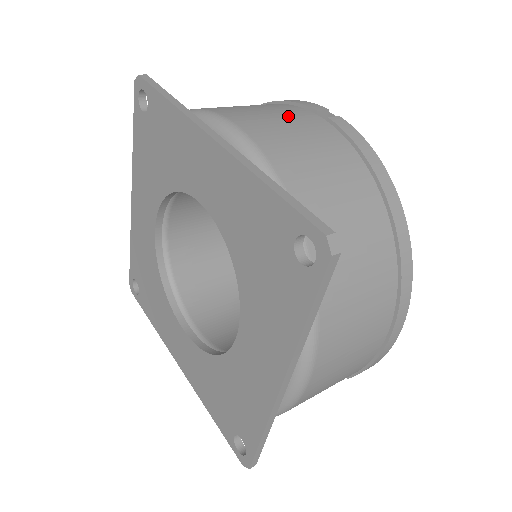
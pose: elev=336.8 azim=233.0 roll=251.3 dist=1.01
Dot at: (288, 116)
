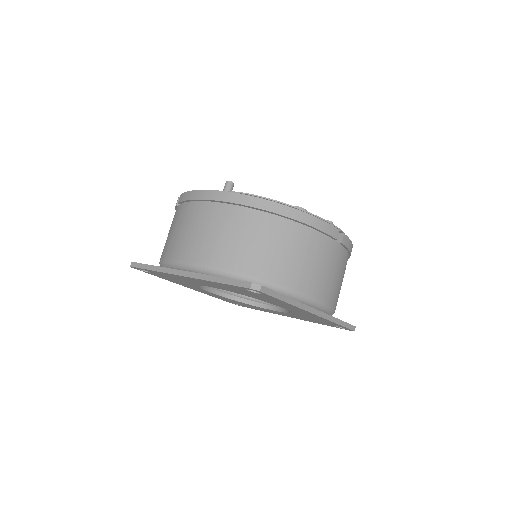
Dot at: (330, 262)
